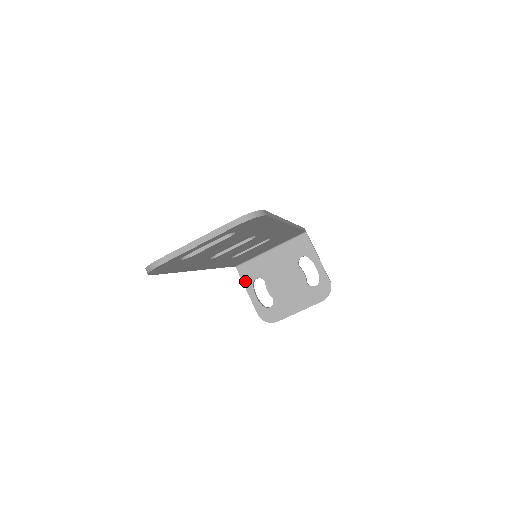
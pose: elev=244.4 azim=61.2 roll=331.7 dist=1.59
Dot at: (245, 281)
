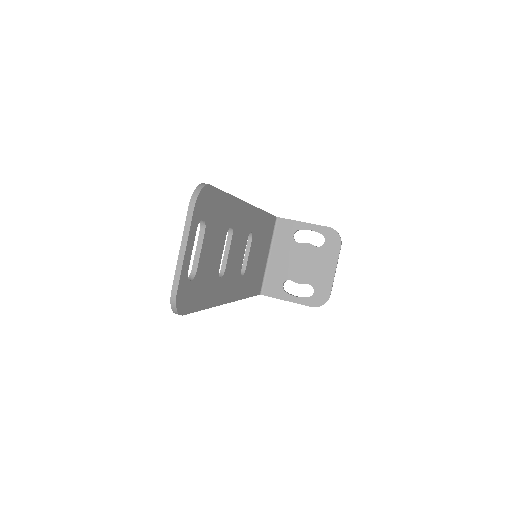
Dot at: (277, 296)
